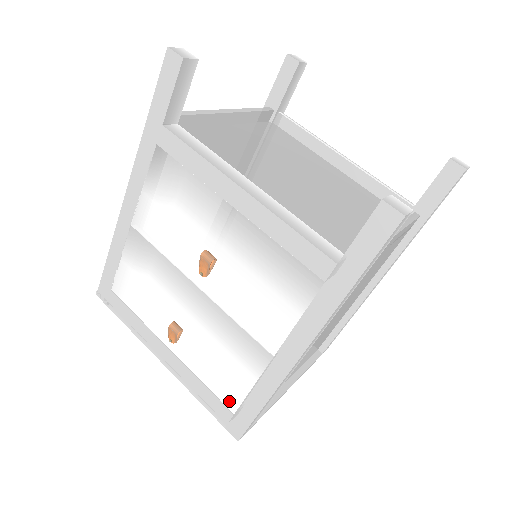
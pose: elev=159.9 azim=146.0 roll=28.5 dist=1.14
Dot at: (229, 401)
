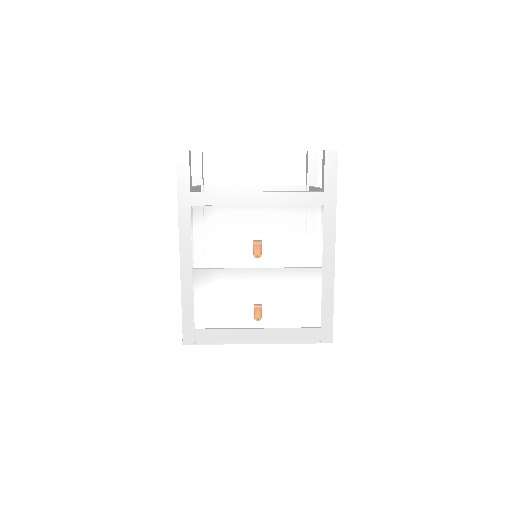
Dot at: (313, 322)
